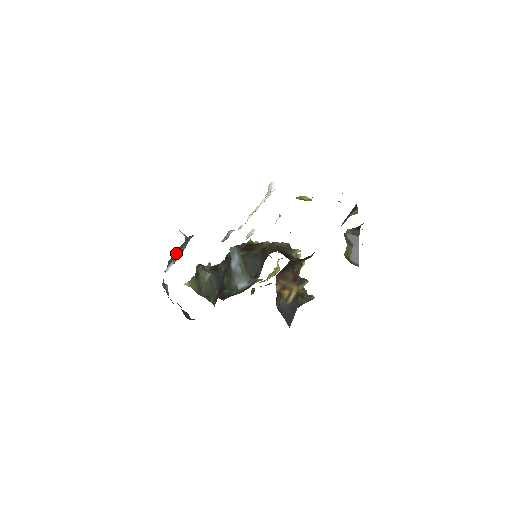
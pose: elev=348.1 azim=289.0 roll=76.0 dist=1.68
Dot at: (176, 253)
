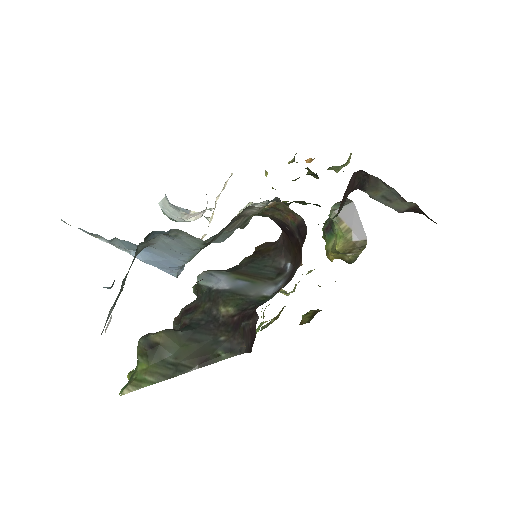
Dot at: occluded
